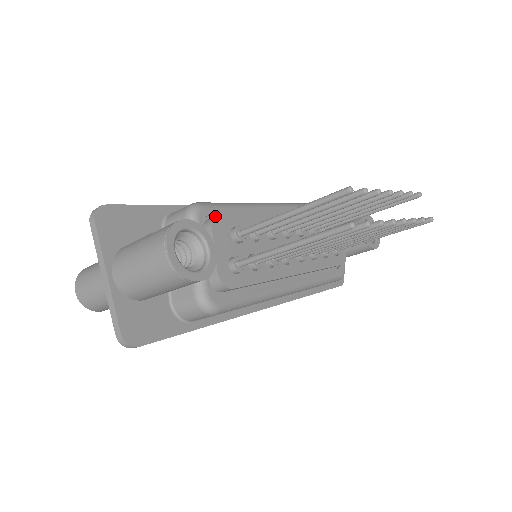
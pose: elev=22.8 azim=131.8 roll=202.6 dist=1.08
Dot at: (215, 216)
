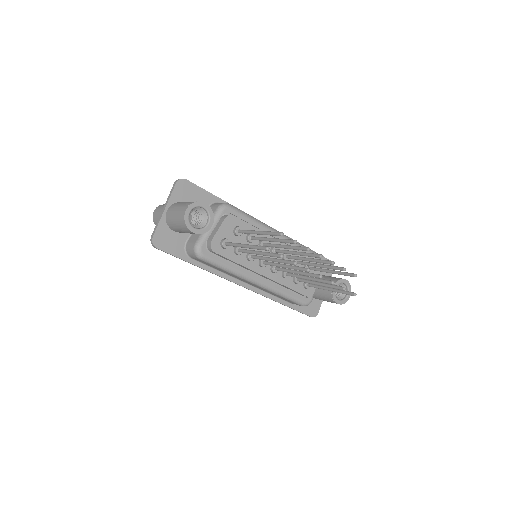
Dot at: (231, 215)
